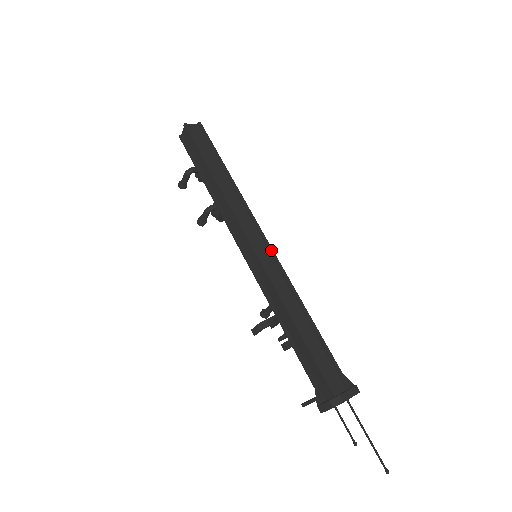
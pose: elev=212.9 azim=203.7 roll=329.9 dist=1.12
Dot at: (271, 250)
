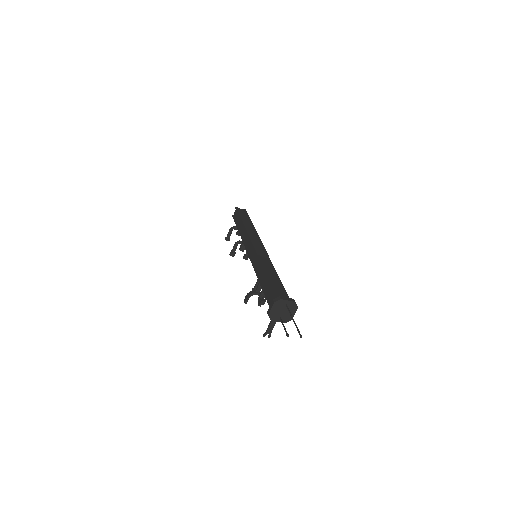
Dot at: (265, 250)
